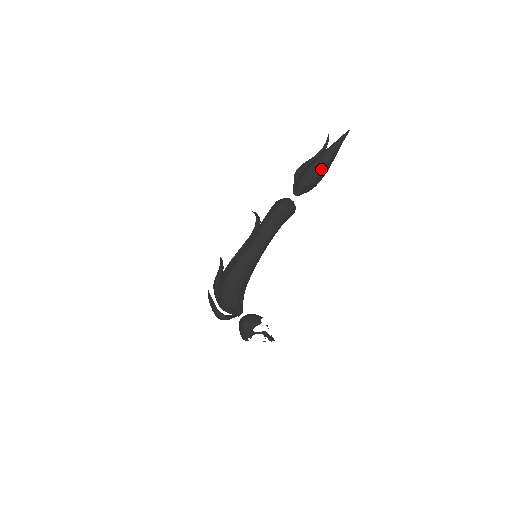
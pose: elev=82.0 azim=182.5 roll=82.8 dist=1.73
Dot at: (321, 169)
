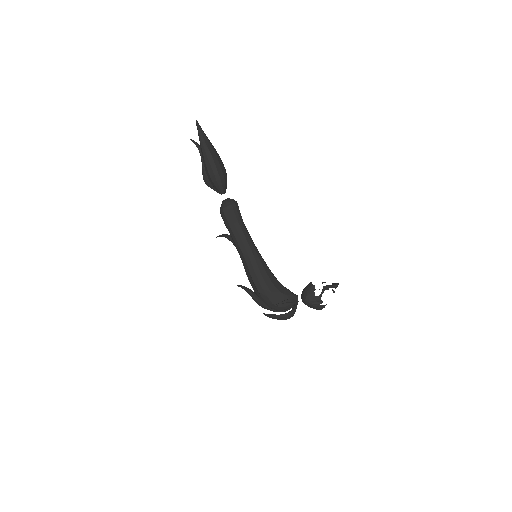
Dot at: (213, 160)
